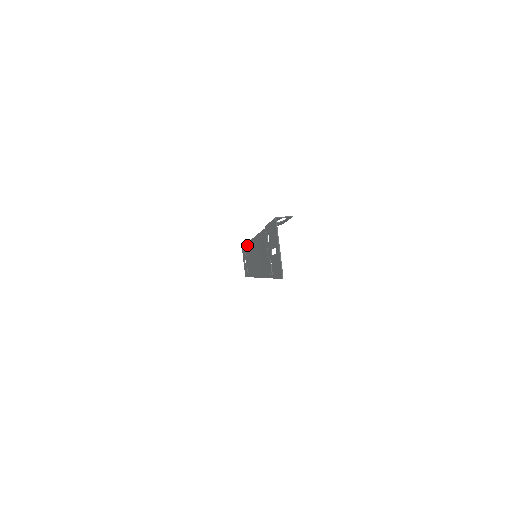
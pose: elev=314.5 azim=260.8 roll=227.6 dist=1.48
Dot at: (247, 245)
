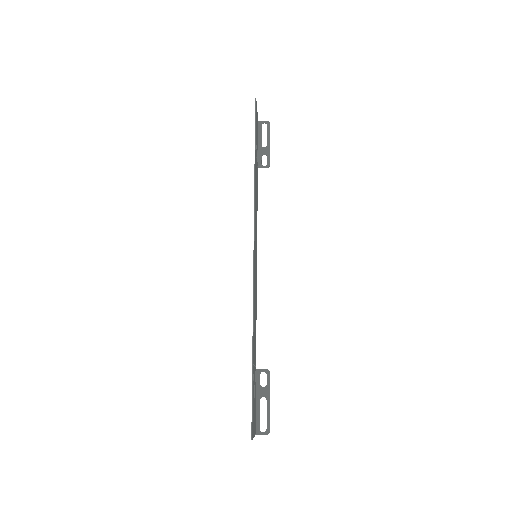
Dot at: occluded
